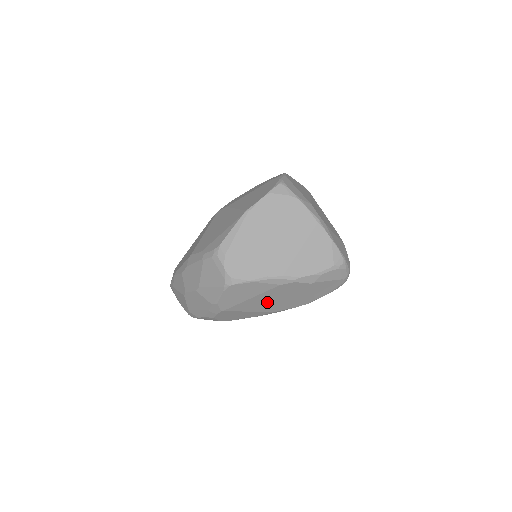
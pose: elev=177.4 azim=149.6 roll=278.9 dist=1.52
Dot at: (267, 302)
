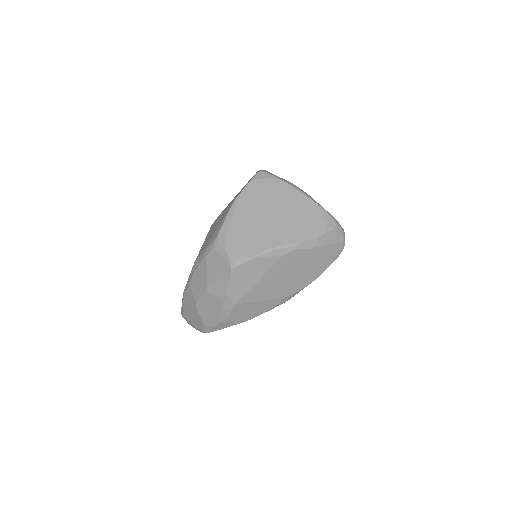
Dot at: (276, 284)
